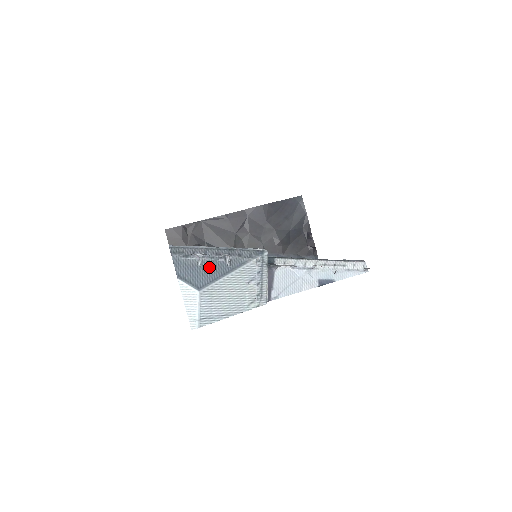
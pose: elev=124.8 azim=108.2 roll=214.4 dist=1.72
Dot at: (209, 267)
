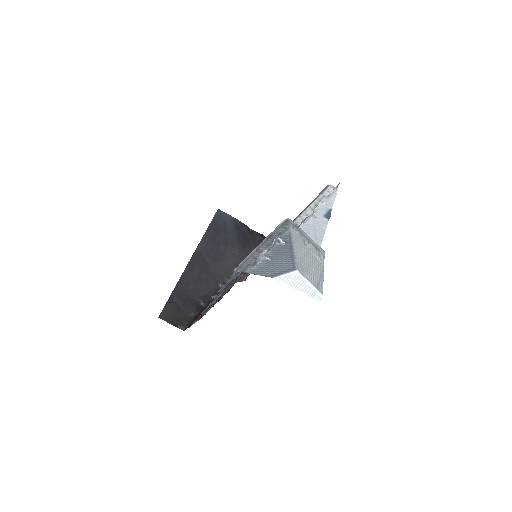
Dot at: (277, 255)
